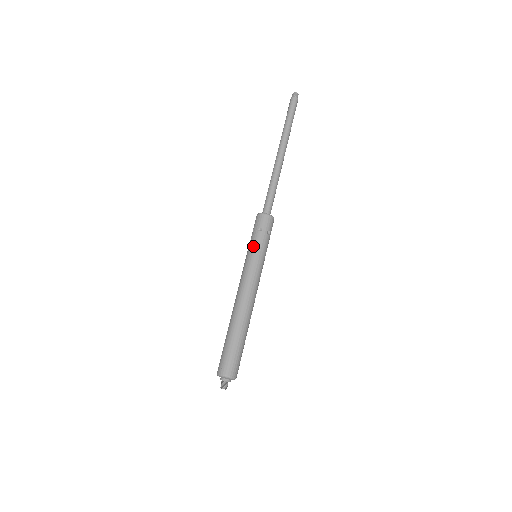
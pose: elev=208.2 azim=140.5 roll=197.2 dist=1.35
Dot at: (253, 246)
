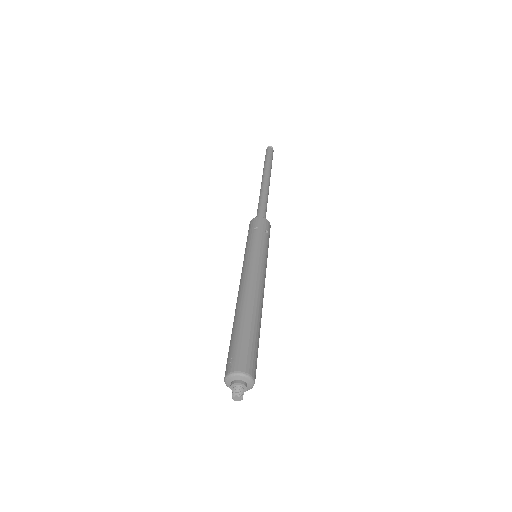
Dot at: (251, 242)
